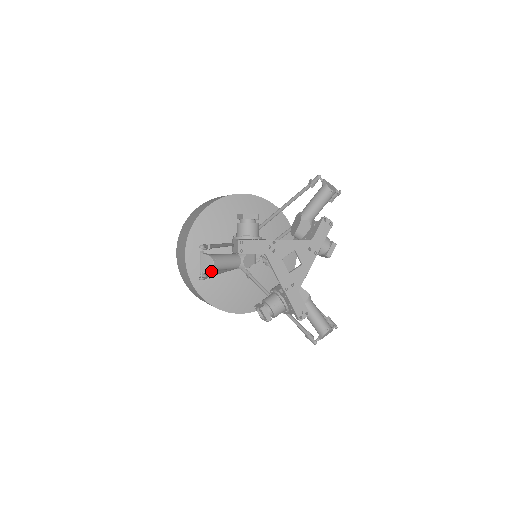
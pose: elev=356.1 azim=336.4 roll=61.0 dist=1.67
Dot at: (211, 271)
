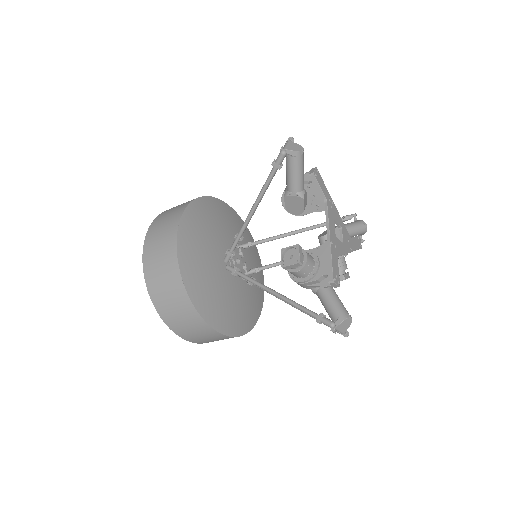
Dot at: (201, 240)
